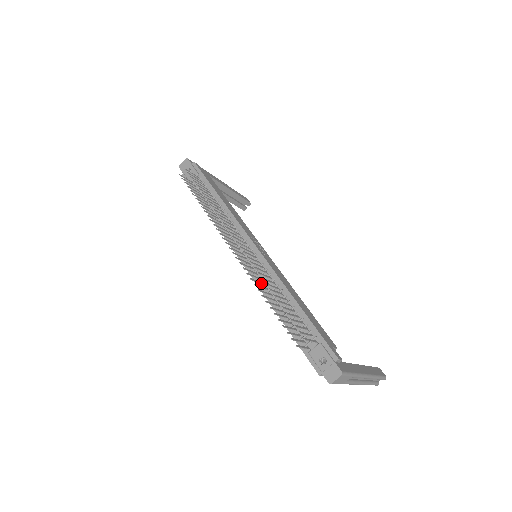
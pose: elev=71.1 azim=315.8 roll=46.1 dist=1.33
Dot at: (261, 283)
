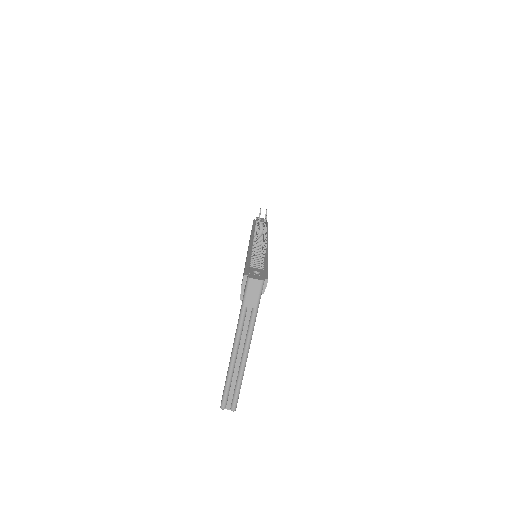
Dot at: occluded
